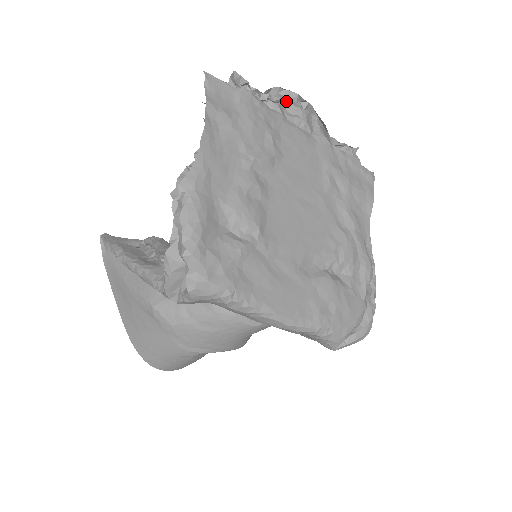
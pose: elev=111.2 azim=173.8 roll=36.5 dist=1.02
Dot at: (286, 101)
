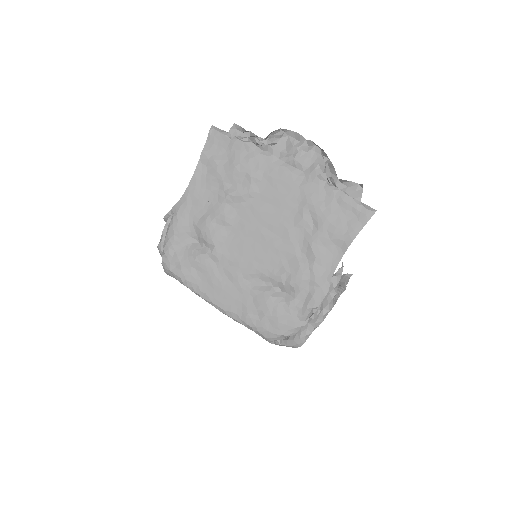
Dot at: (288, 140)
